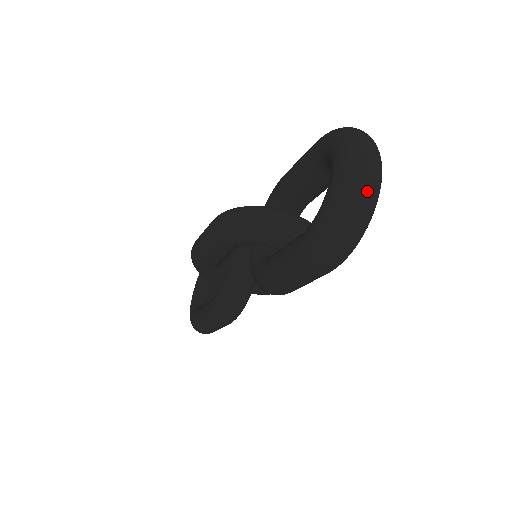
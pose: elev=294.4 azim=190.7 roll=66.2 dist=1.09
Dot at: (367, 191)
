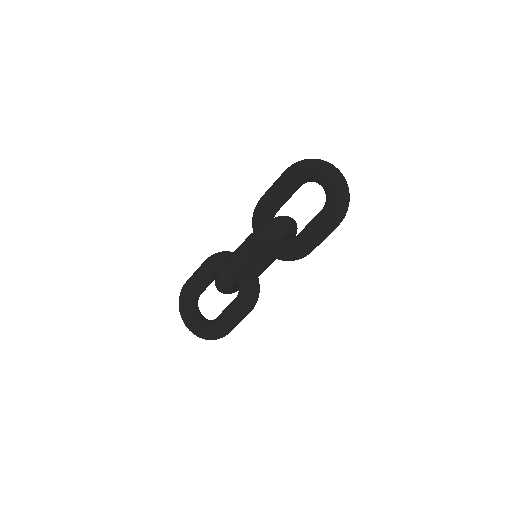
Dot at: (345, 179)
